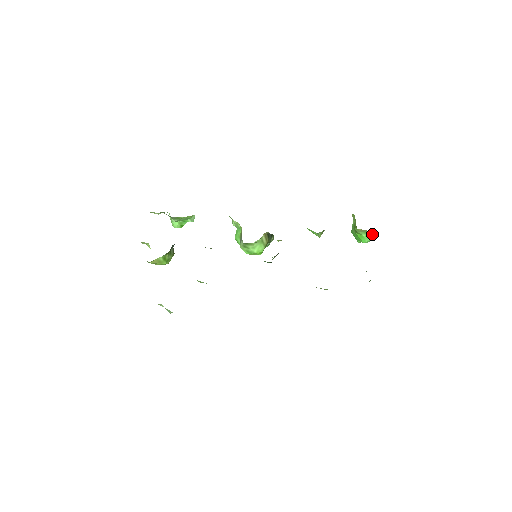
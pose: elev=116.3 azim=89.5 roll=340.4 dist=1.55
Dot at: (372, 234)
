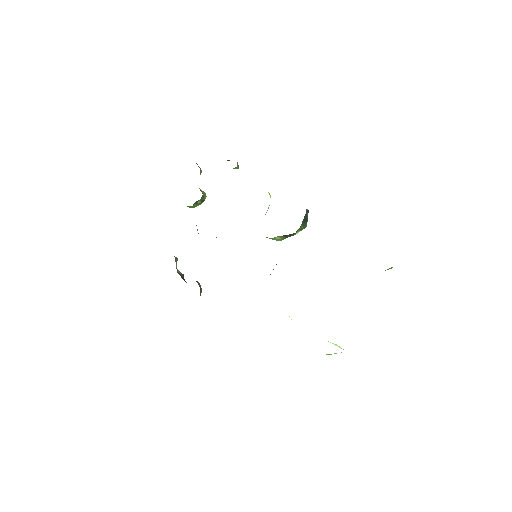
Dot at: occluded
